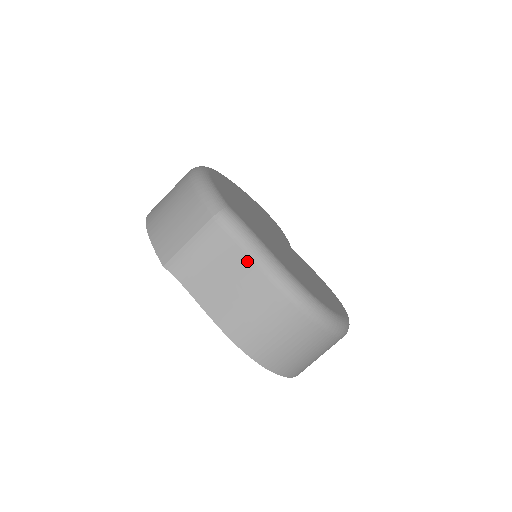
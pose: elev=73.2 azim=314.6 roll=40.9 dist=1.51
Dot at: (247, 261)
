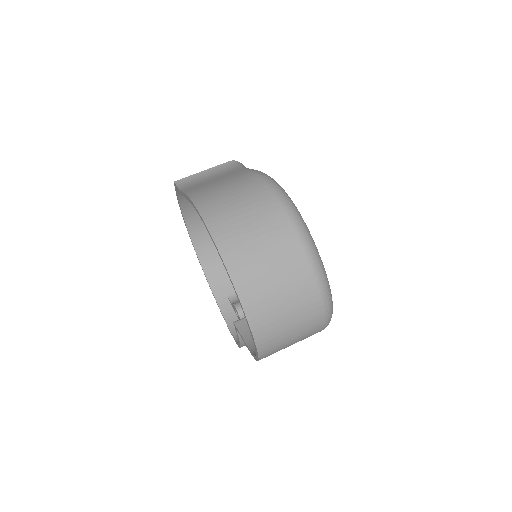
Dot at: (240, 171)
